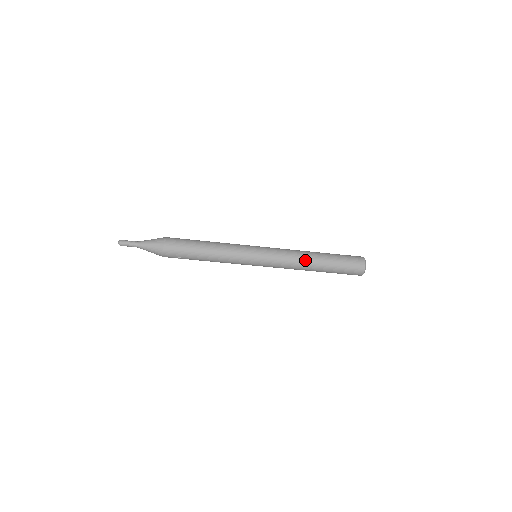
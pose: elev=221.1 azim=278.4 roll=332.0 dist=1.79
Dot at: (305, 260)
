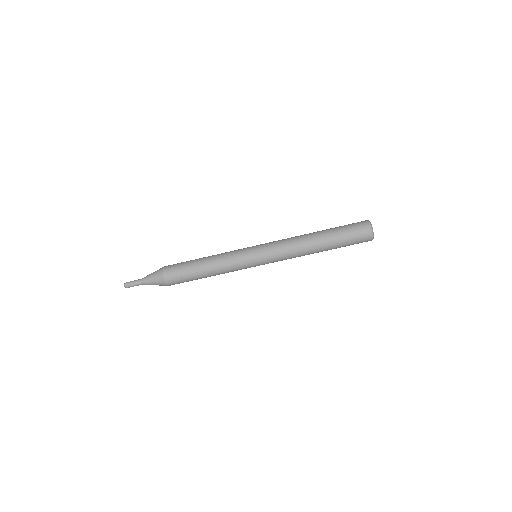
Dot at: (303, 238)
